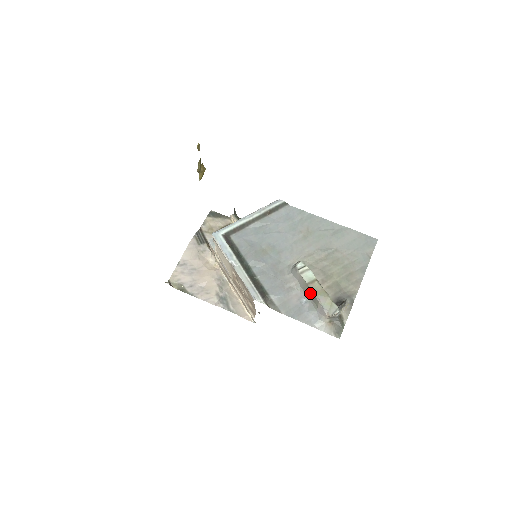
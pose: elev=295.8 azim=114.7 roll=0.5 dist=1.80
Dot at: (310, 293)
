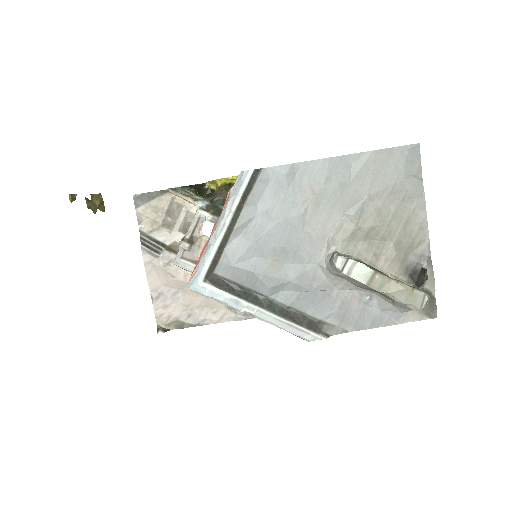
Dot at: (374, 291)
